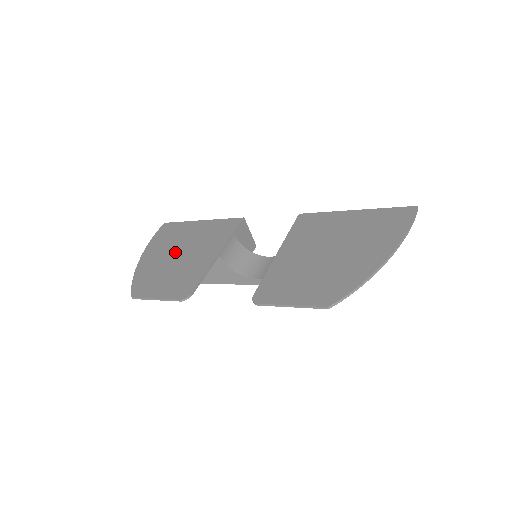
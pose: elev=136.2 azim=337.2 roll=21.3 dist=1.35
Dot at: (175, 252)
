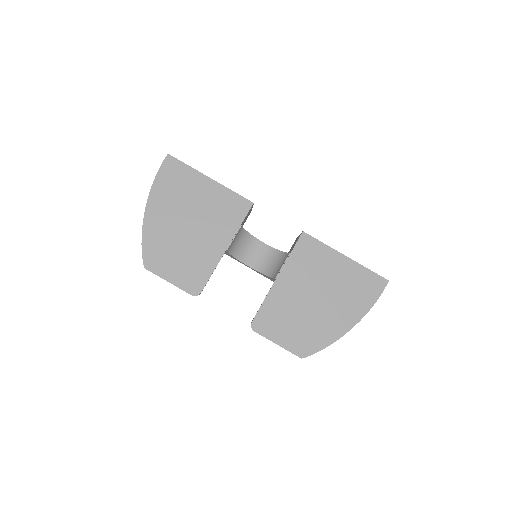
Dot at: (184, 220)
